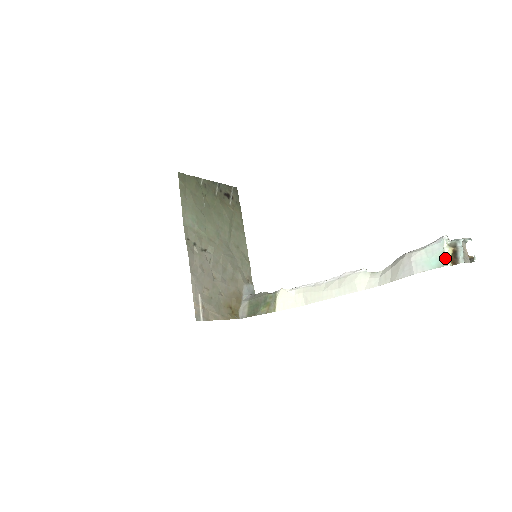
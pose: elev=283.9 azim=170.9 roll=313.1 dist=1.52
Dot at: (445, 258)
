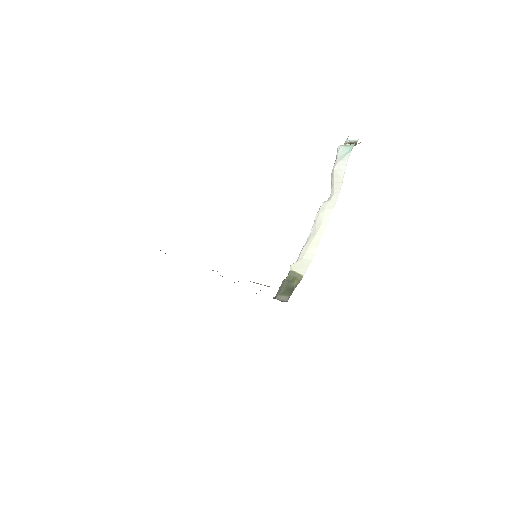
Dot at: (350, 144)
